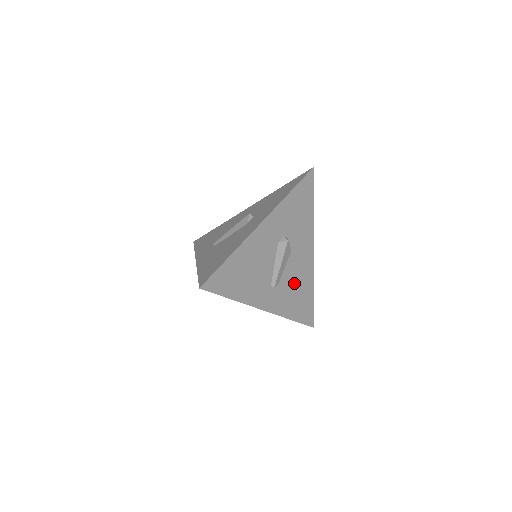
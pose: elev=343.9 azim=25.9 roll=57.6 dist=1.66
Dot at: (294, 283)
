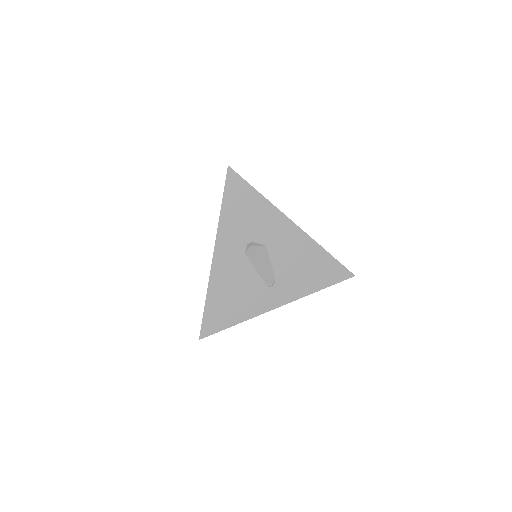
Dot at: (294, 264)
